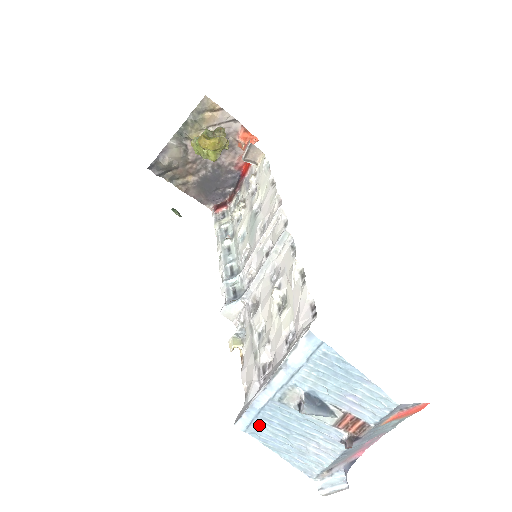
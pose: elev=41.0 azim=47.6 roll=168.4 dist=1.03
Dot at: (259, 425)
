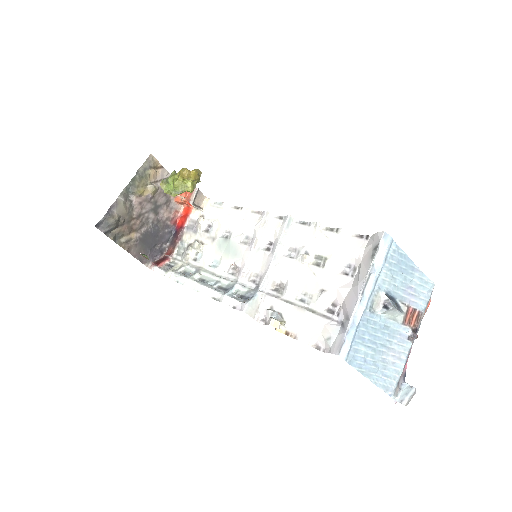
Dot at: (356, 347)
